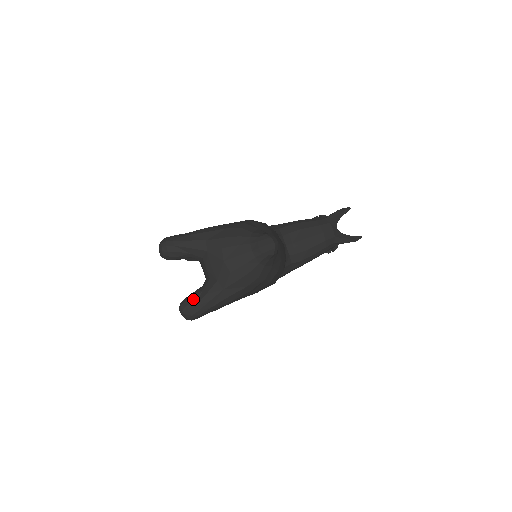
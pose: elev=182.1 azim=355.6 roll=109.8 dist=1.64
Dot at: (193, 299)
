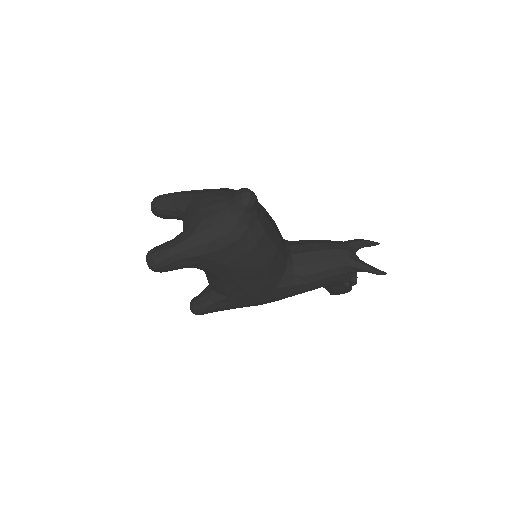
Dot at: (161, 245)
